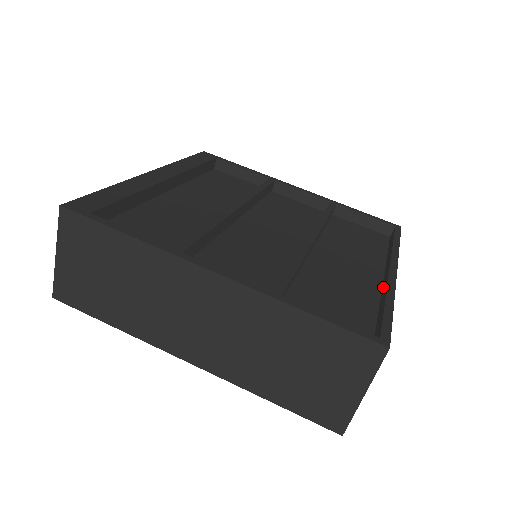
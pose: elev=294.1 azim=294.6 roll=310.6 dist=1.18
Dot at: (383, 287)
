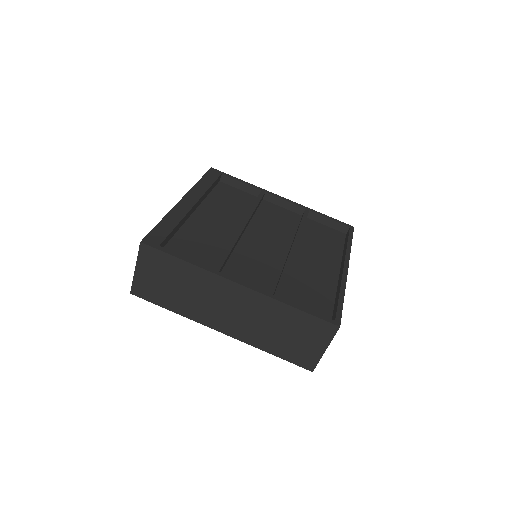
Dot at: (339, 281)
